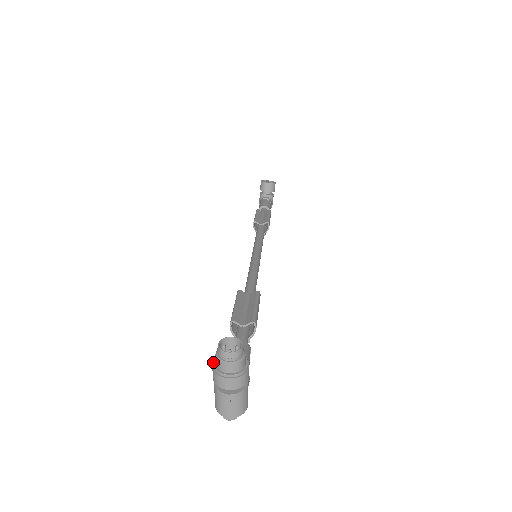
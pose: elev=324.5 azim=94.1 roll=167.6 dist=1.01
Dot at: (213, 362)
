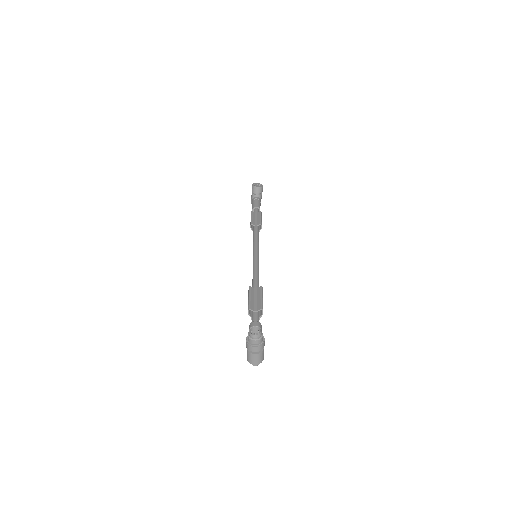
Dot at: (246, 339)
